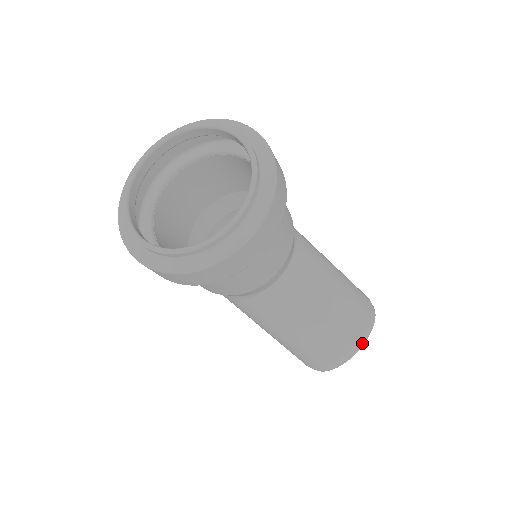
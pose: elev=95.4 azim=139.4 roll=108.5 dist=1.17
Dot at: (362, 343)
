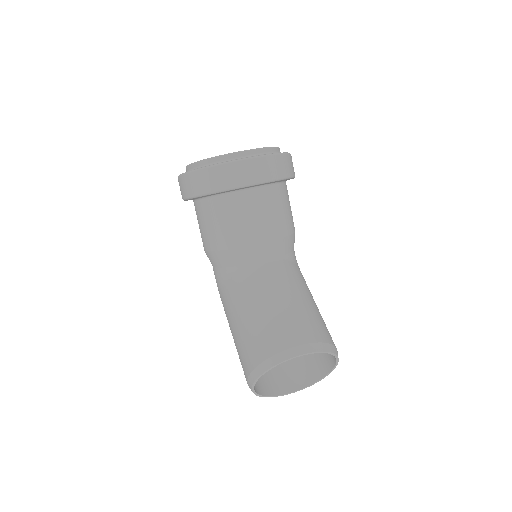
Dot at: (304, 351)
